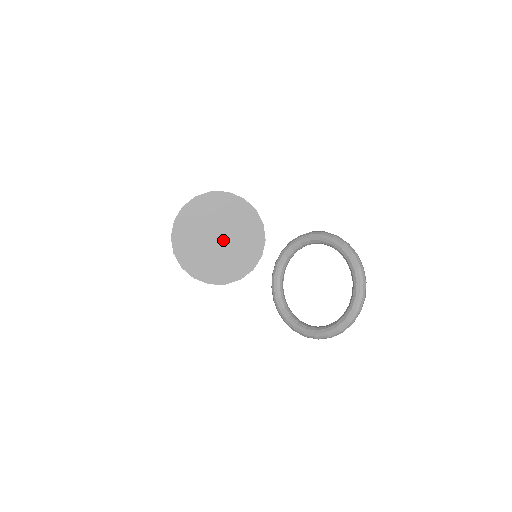
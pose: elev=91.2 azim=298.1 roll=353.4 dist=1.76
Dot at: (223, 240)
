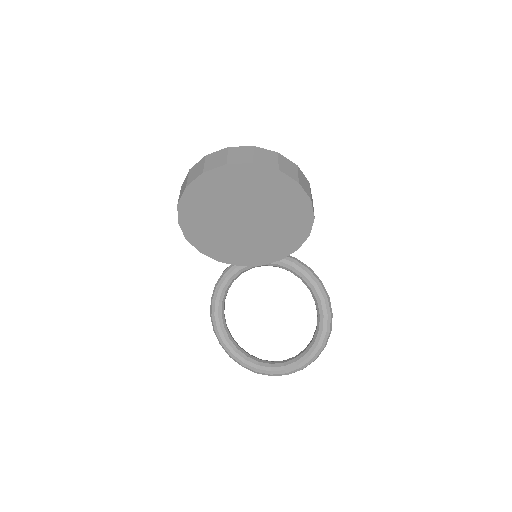
Dot at: (248, 225)
